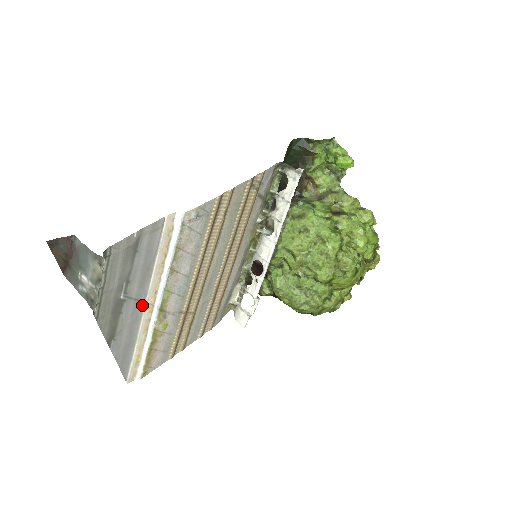
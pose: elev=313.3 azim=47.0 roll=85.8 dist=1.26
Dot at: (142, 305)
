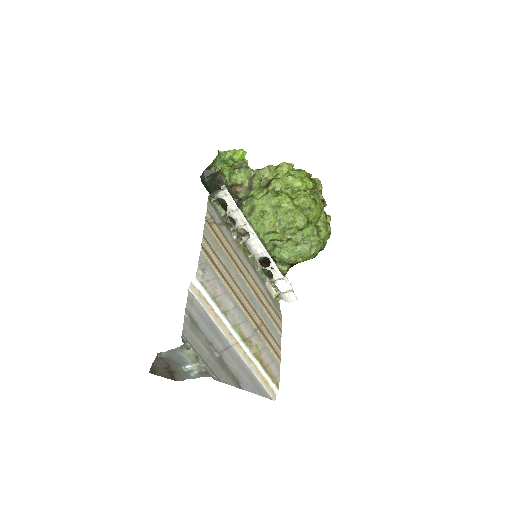
Dot at: (232, 349)
